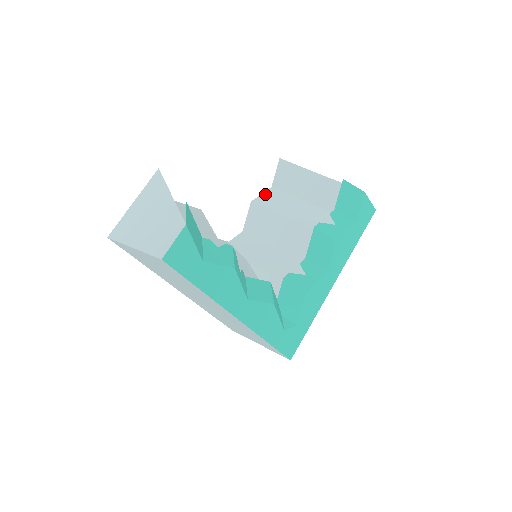
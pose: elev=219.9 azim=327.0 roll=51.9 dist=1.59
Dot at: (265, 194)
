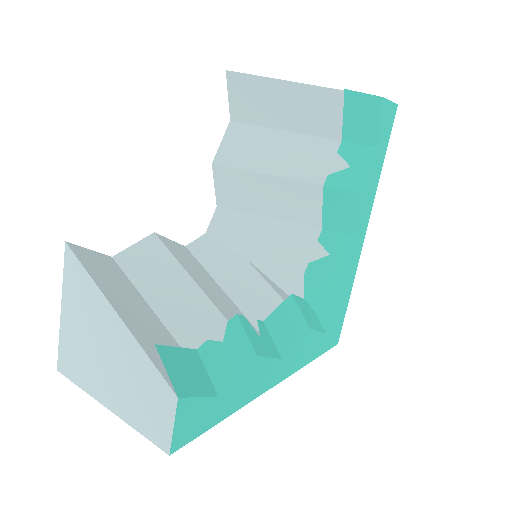
Dot at: (226, 140)
